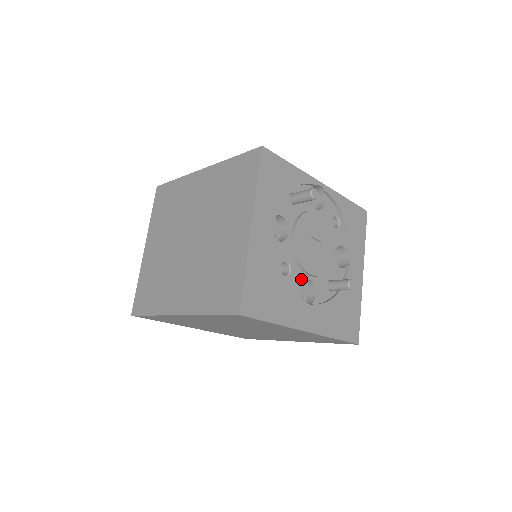
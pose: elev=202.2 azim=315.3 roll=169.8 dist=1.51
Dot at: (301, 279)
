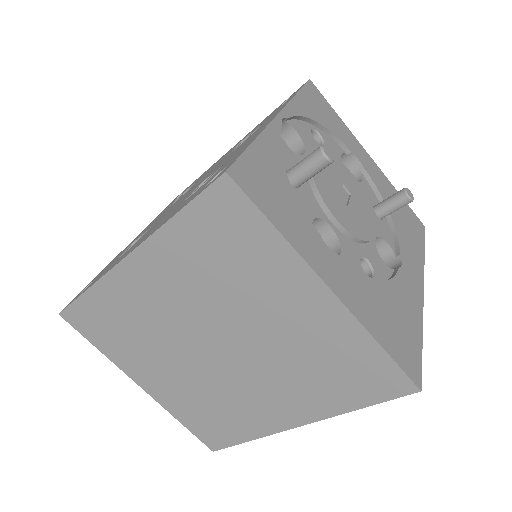
Dot at: (375, 252)
